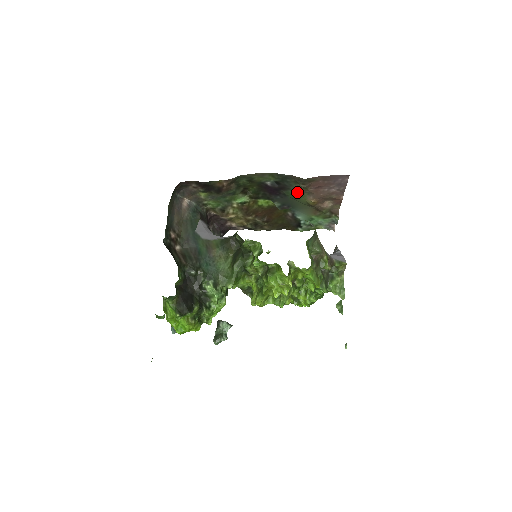
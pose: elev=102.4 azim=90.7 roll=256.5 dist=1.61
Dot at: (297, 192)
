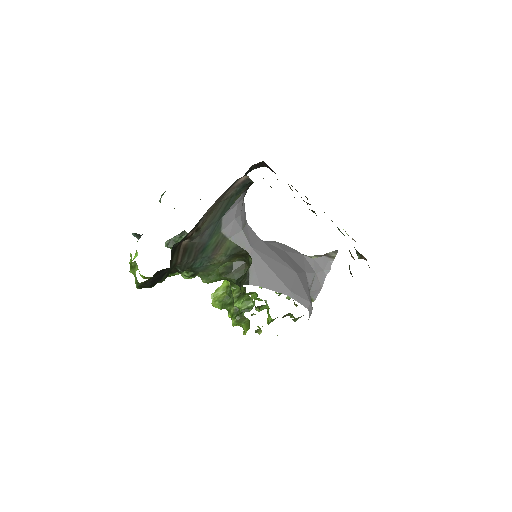
Dot at: occluded
